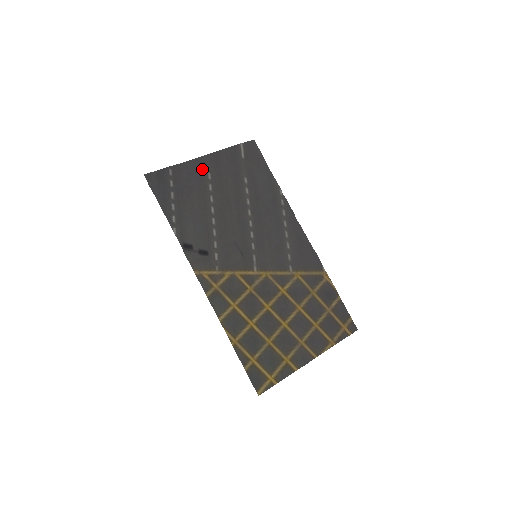
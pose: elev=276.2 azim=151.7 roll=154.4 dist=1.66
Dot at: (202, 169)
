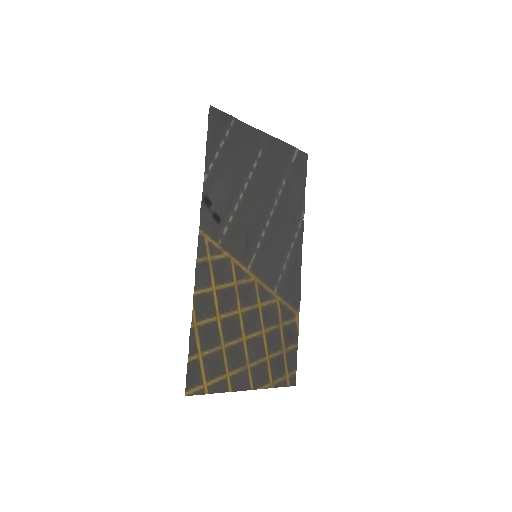
Dot at: (258, 143)
